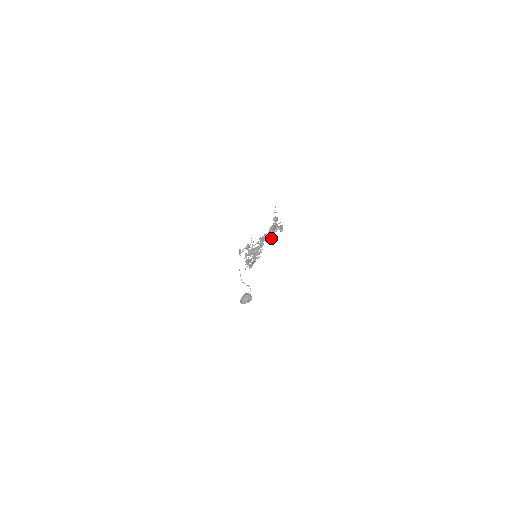
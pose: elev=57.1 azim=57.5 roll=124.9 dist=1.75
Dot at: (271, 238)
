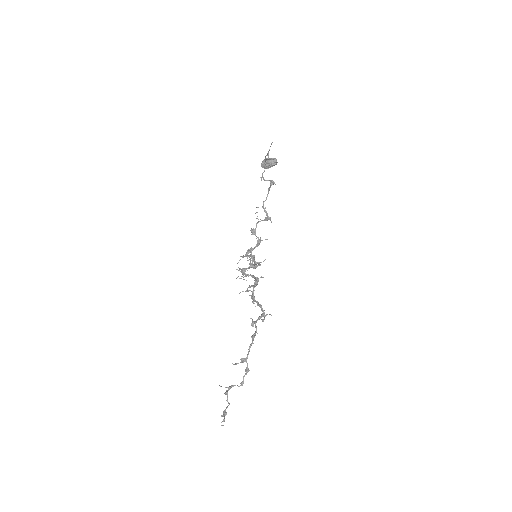
Dot at: (252, 326)
